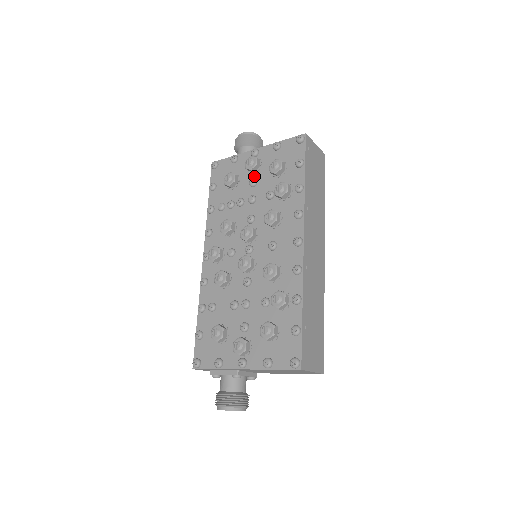
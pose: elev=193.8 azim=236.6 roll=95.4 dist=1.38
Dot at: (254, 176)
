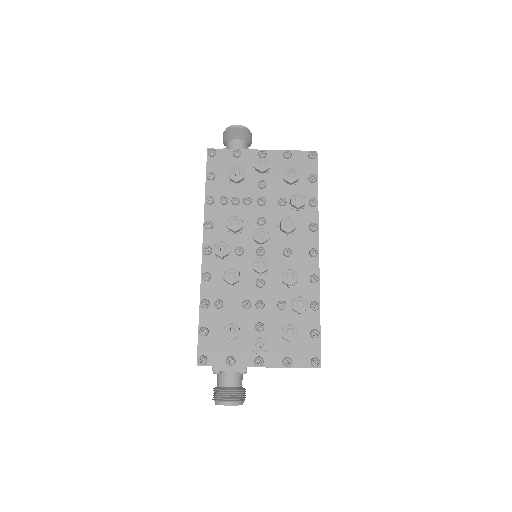
Dot at: (262, 178)
